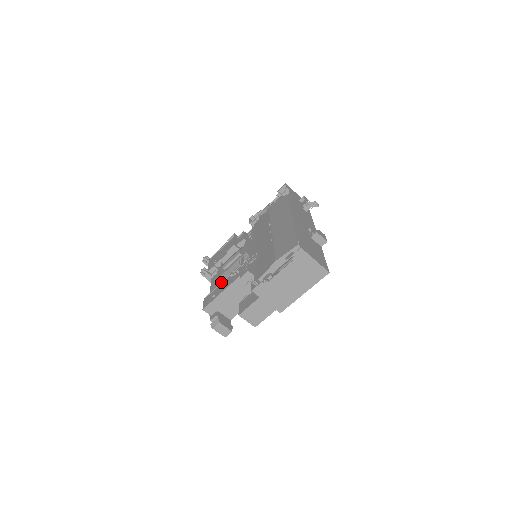
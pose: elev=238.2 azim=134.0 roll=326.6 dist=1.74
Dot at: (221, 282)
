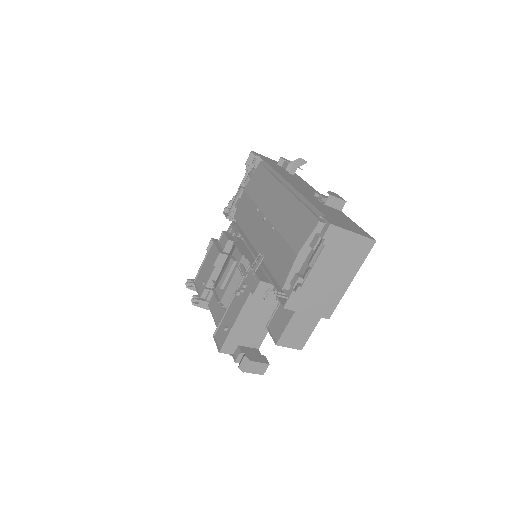
Dot at: (227, 307)
